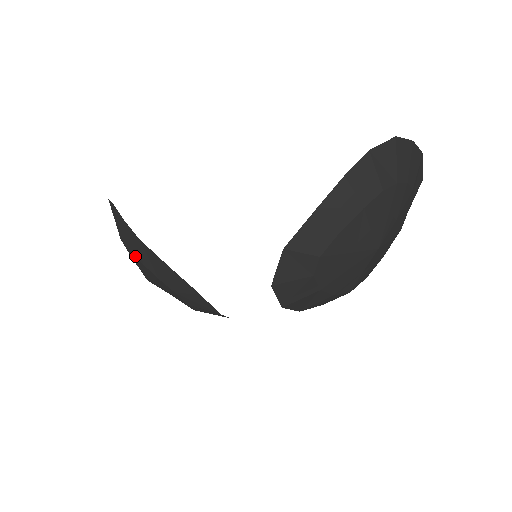
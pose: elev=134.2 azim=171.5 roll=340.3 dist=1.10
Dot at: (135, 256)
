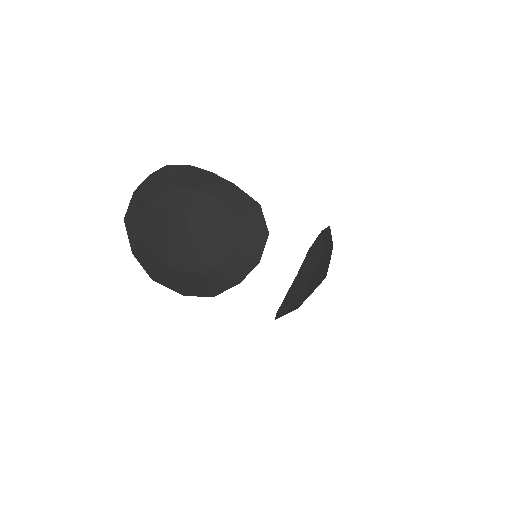
Dot at: (213, 196)
